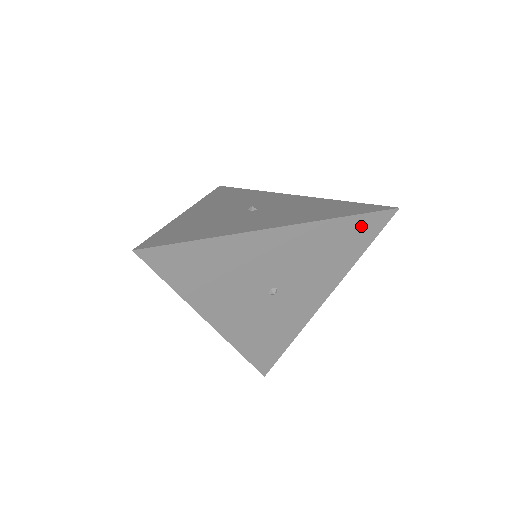
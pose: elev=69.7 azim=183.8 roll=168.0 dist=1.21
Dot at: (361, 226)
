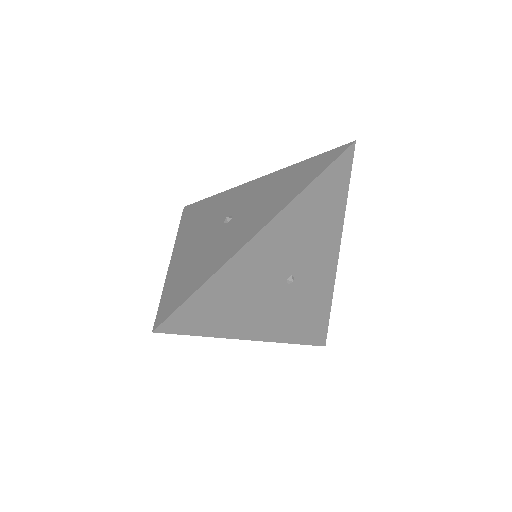
Dot at: (332, 178)
